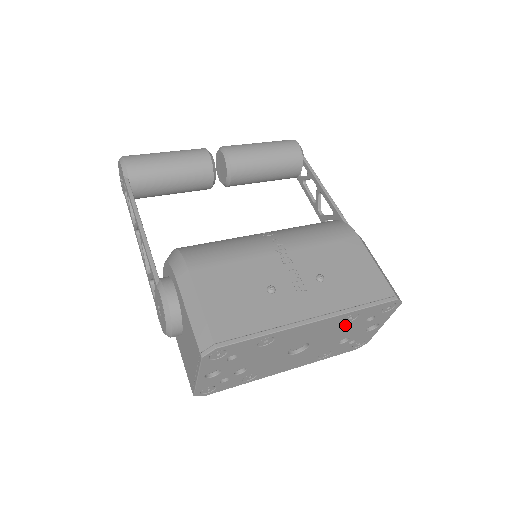
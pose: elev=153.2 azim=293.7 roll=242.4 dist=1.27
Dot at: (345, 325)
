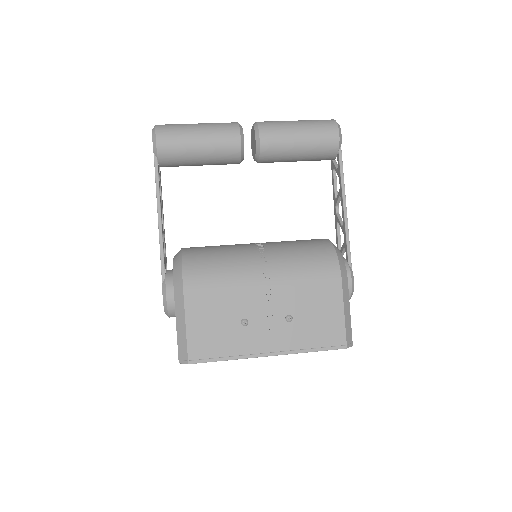
Dot at: occluded
